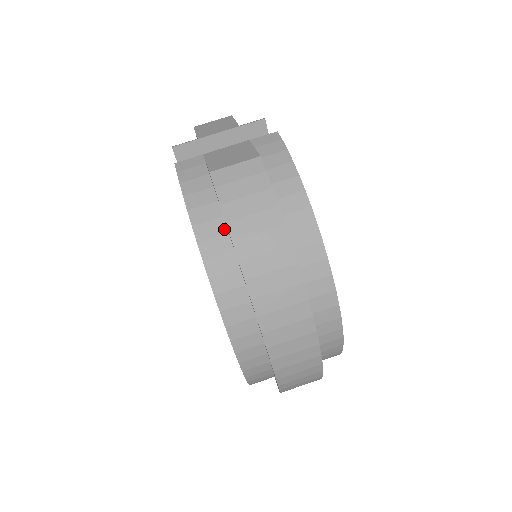
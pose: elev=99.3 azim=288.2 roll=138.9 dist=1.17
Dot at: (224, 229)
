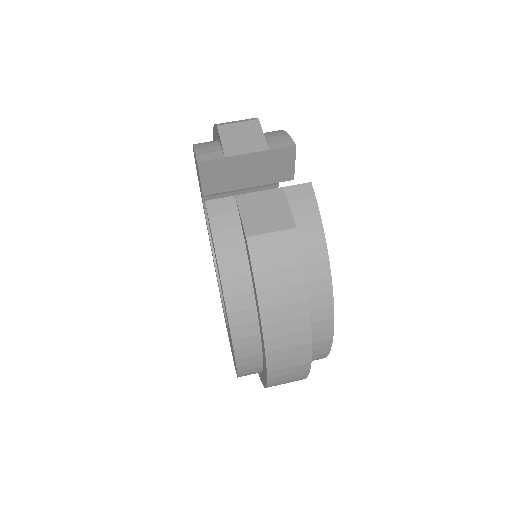
Dot at: (250, 287)
